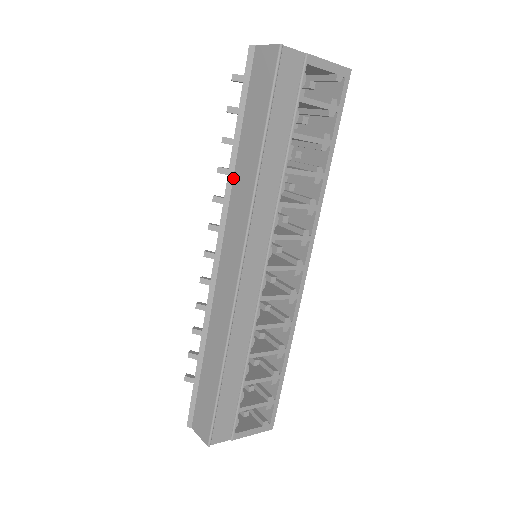
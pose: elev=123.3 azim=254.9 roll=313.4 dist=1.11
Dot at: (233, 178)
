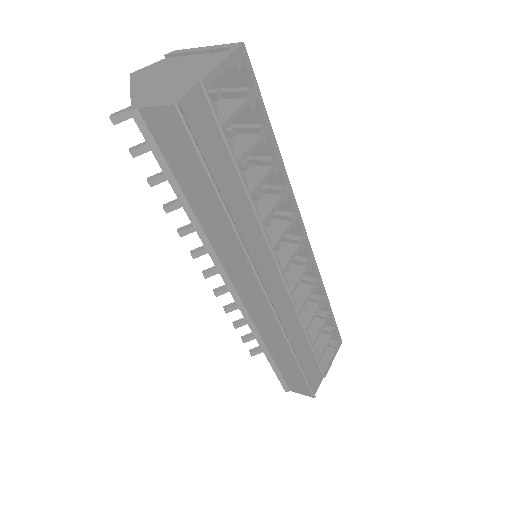
Dot at: (205, 234)
